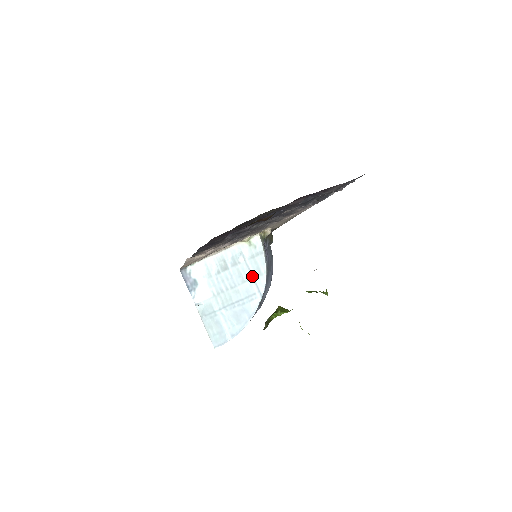
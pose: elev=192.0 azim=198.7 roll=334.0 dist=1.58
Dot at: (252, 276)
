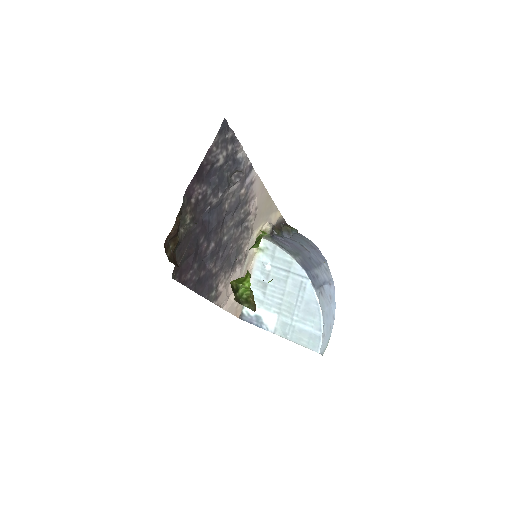
Dot at: (287, 271)
